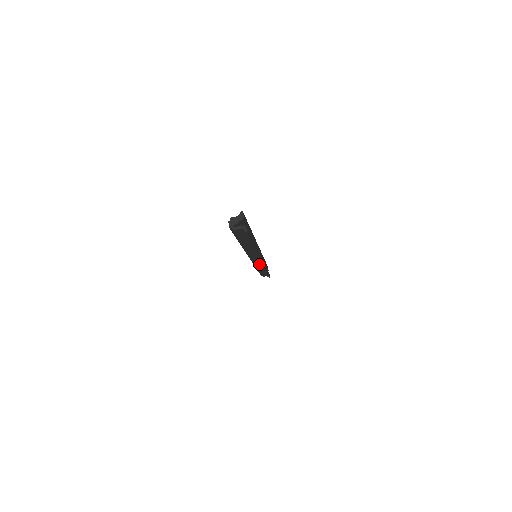
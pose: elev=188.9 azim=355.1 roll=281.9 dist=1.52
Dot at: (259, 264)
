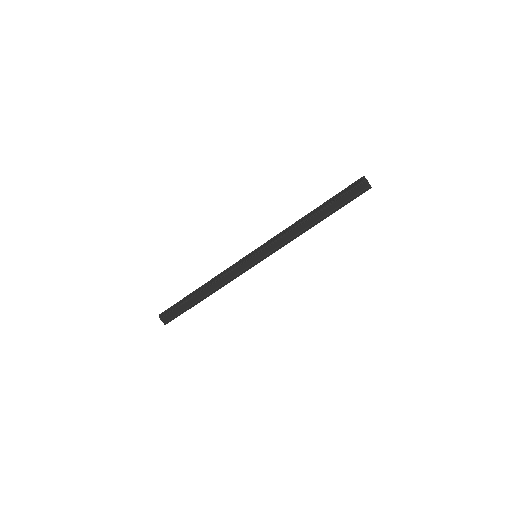
Dot at: (235, 272)
